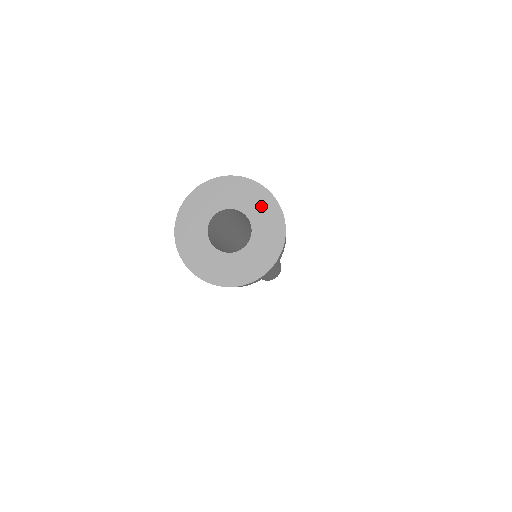
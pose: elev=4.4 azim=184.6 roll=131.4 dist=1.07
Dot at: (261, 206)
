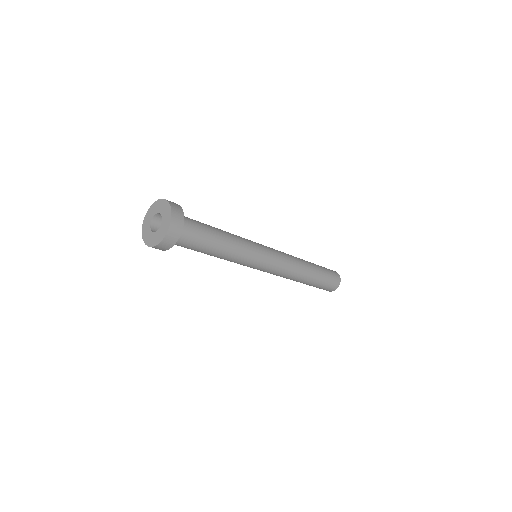
Dot at: (157, 207)
